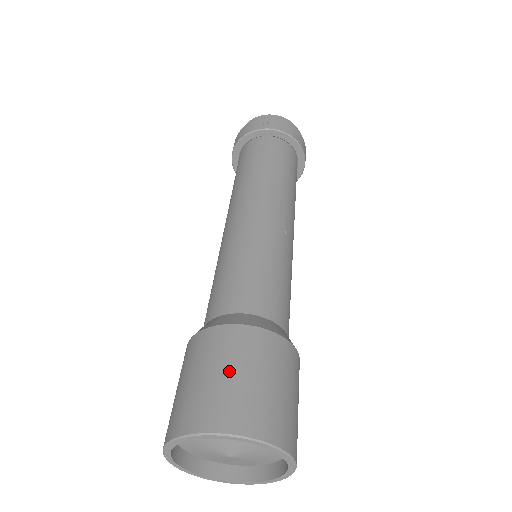
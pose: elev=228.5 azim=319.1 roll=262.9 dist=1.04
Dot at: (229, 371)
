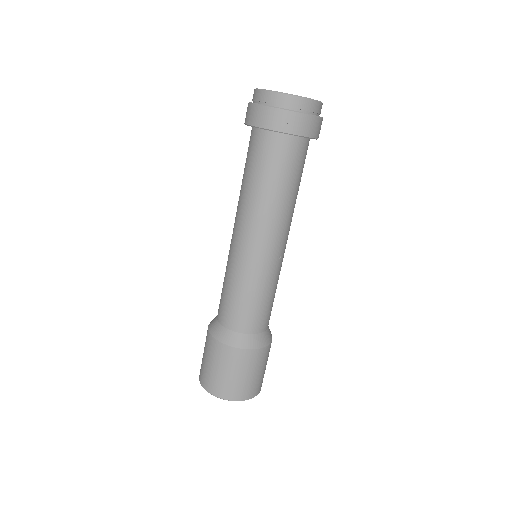
Dot at: (234, 374)
